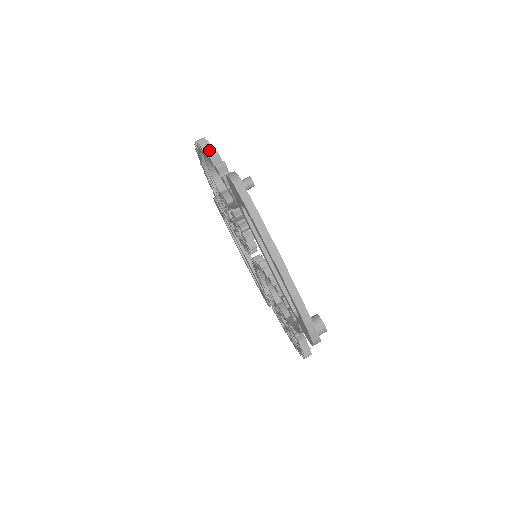
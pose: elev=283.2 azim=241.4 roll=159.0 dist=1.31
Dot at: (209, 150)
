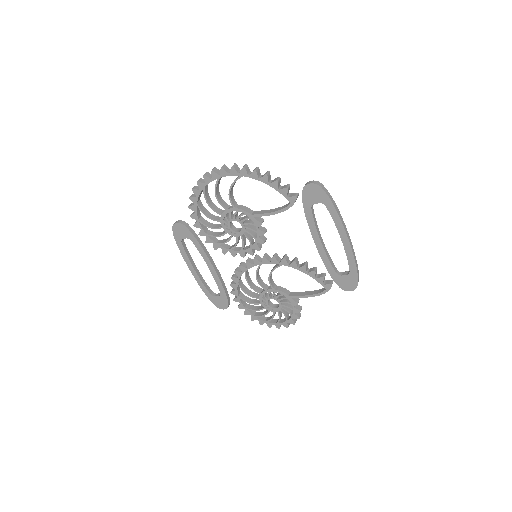
Dot at: (258, 171)
